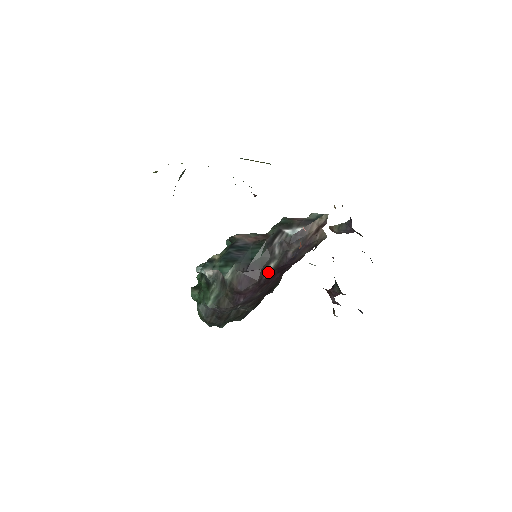
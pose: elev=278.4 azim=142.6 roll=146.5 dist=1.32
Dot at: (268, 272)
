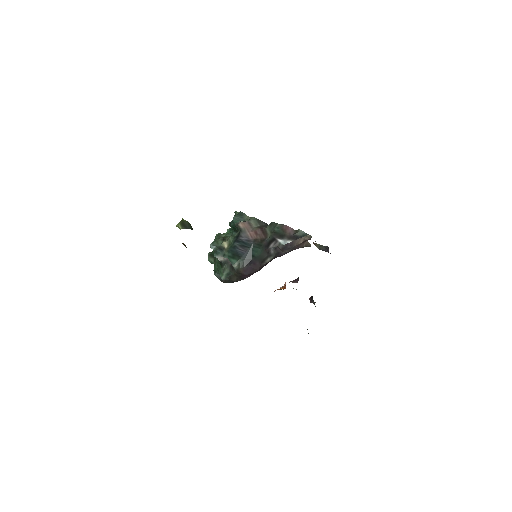
Dot at: occluded
